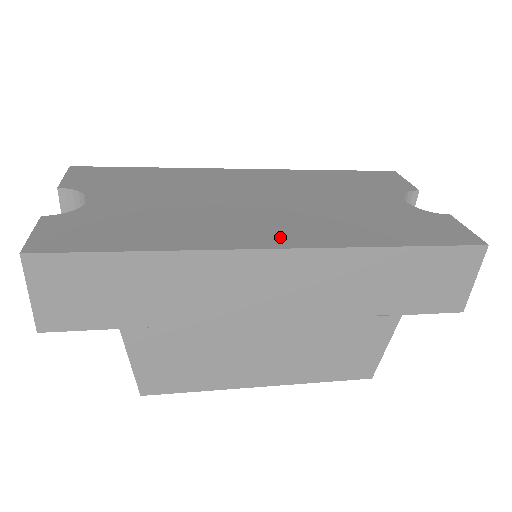
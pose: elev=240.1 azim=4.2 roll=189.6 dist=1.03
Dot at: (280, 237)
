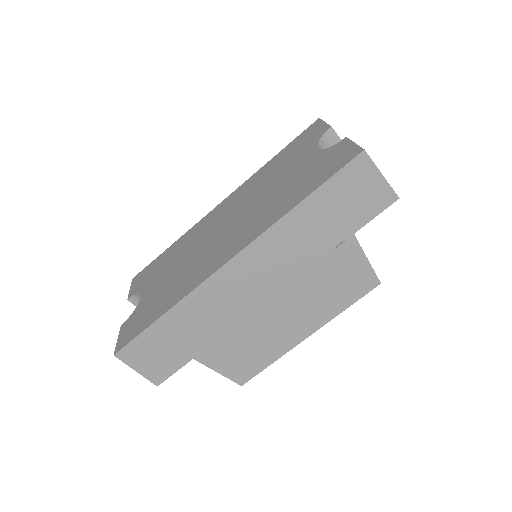
Dot at: (232, 249)
